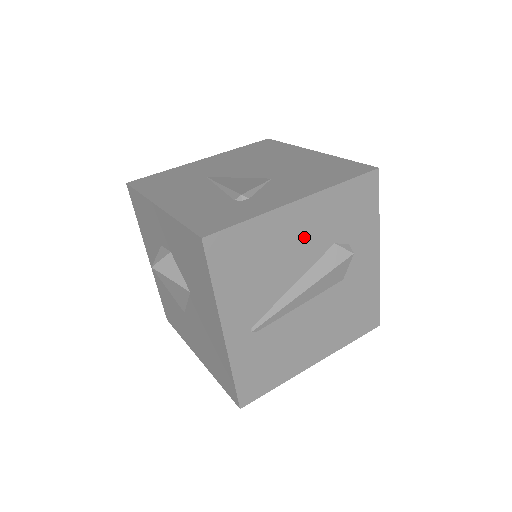
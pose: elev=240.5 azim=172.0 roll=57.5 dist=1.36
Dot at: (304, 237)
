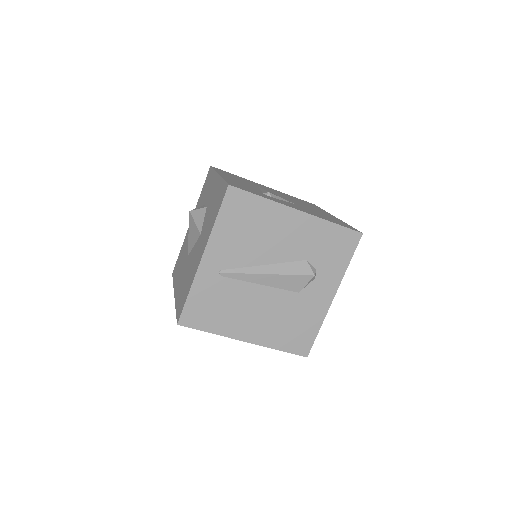
Dot at: (289, 238)
